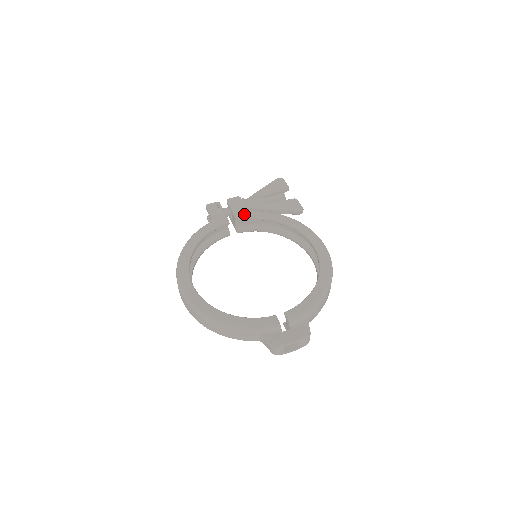
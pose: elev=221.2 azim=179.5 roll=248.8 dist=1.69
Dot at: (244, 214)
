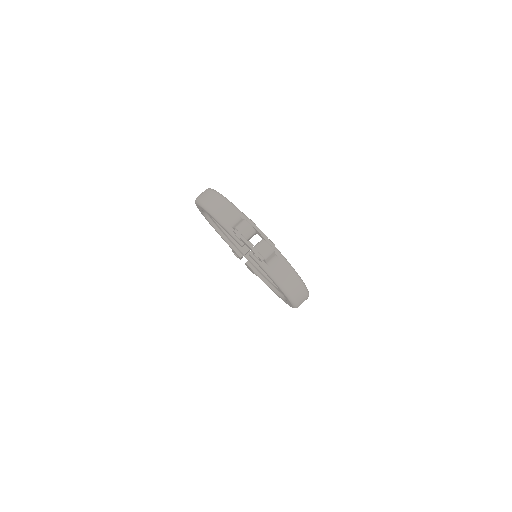
Dot at: occluded
